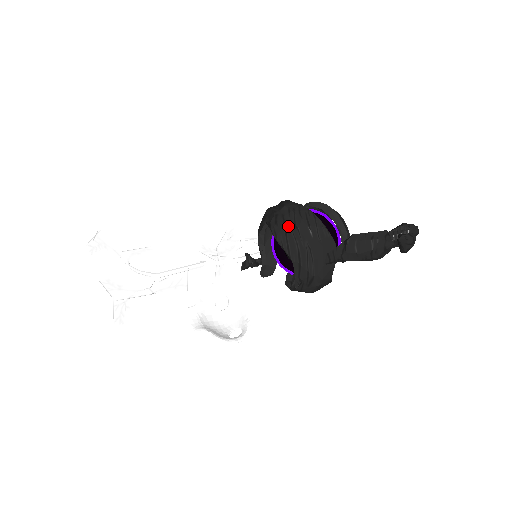
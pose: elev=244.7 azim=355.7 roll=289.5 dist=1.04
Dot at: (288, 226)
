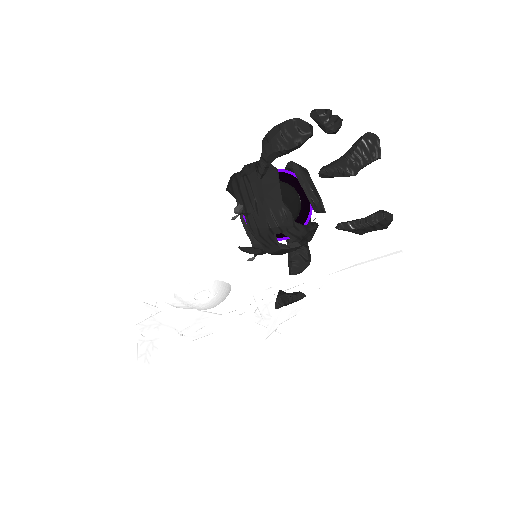
Dot at: occluded
